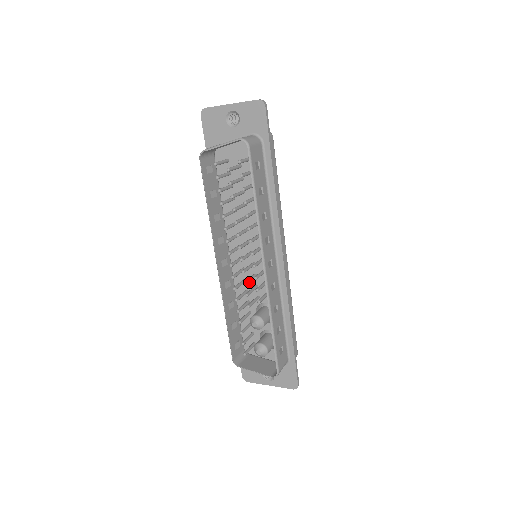
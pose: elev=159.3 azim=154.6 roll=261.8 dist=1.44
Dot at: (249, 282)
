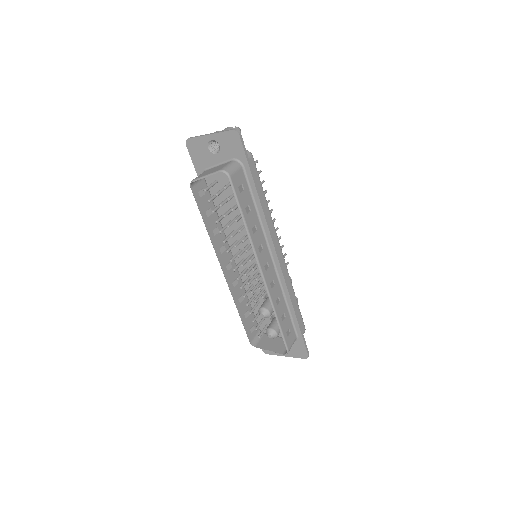
Dot at: occluded
